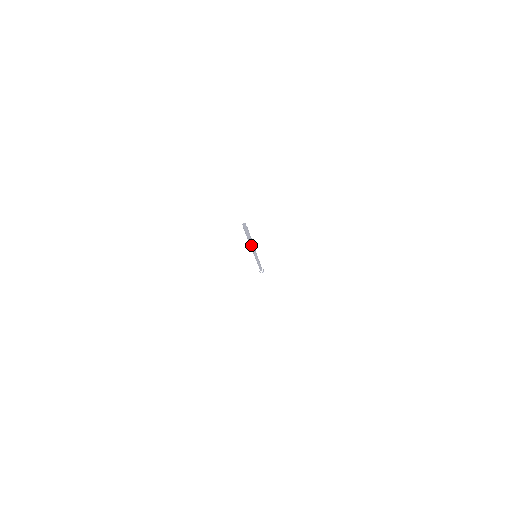
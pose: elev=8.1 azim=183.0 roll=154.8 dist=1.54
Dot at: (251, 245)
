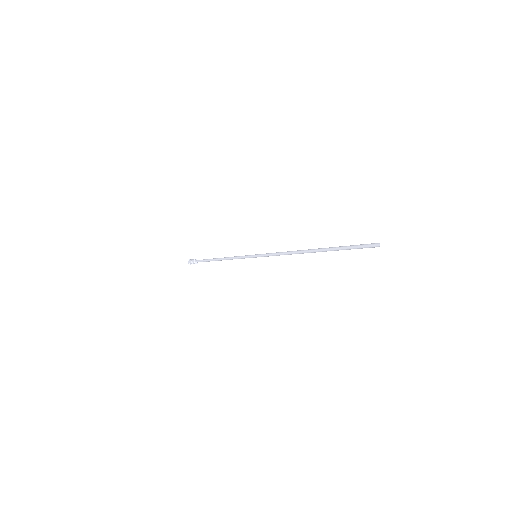
Dot at: occluded
